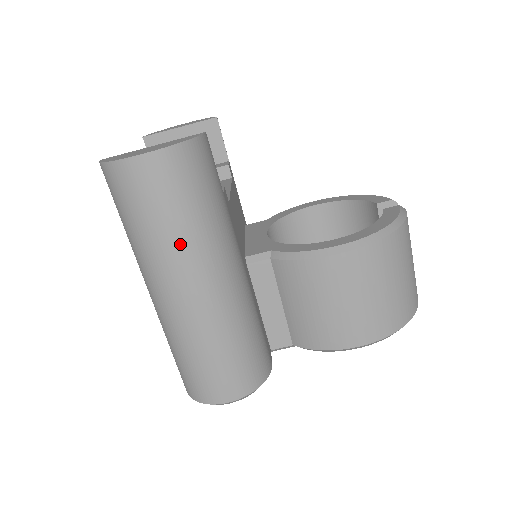
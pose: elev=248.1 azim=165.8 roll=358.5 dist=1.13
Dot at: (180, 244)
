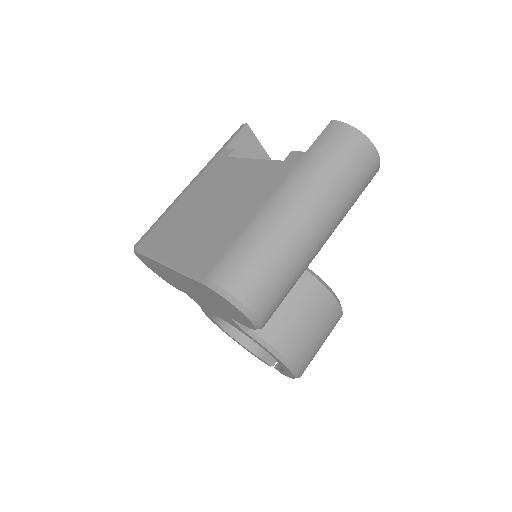
Dot at: (344, 202)
